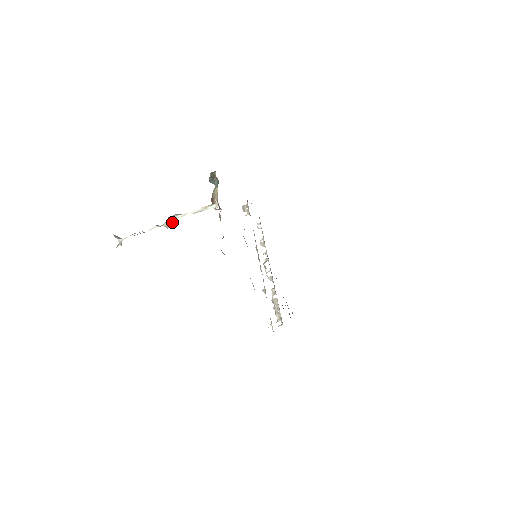
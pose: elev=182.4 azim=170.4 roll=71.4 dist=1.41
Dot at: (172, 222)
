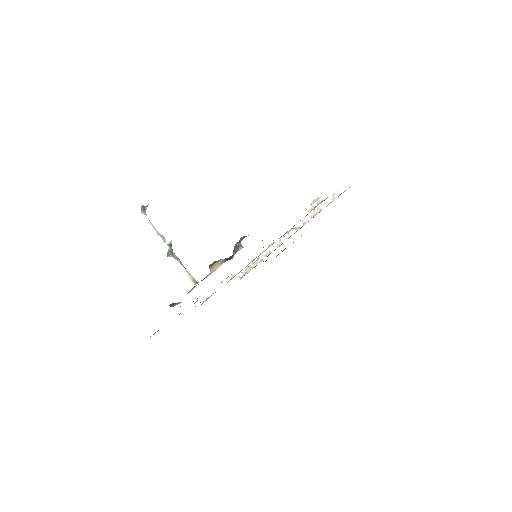
Dot at: (172, 251)
